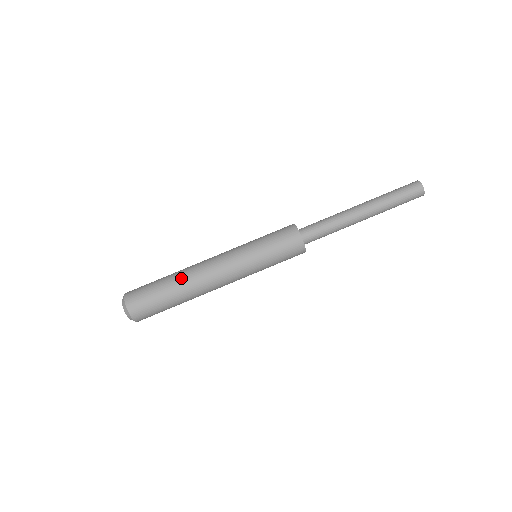
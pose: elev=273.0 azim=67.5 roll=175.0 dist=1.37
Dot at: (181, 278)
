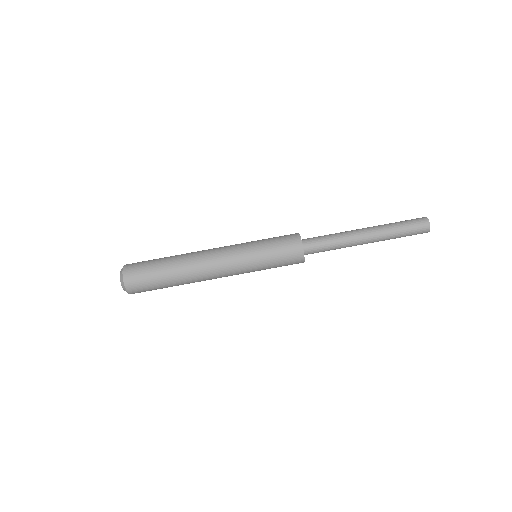
Dot at: (181, 265)
